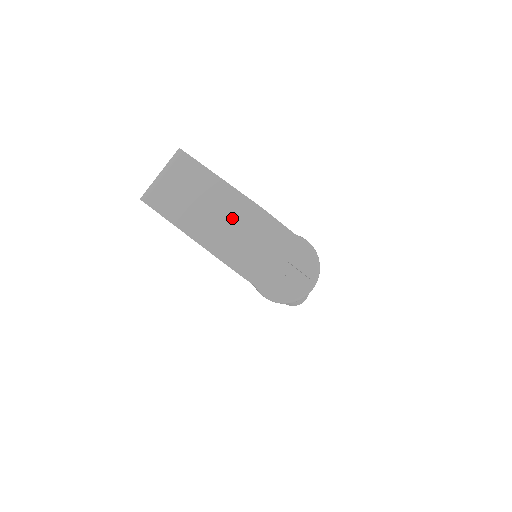
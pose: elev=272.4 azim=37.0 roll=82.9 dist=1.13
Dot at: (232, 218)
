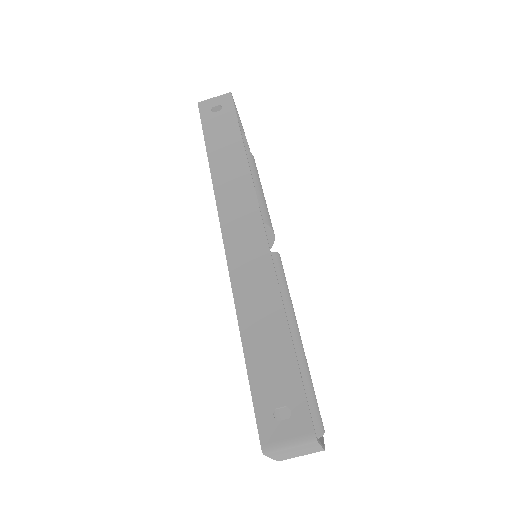
Dot at: (305, 454)
